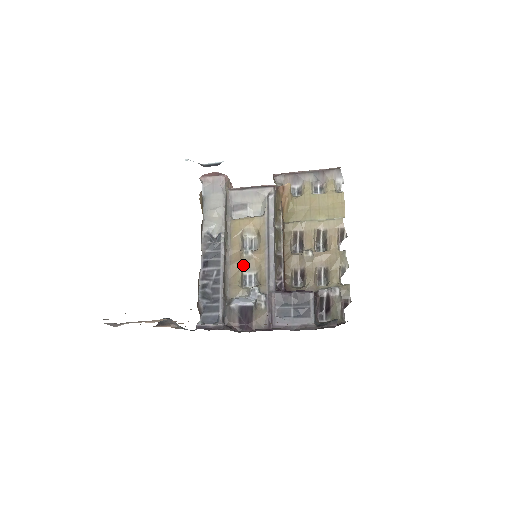
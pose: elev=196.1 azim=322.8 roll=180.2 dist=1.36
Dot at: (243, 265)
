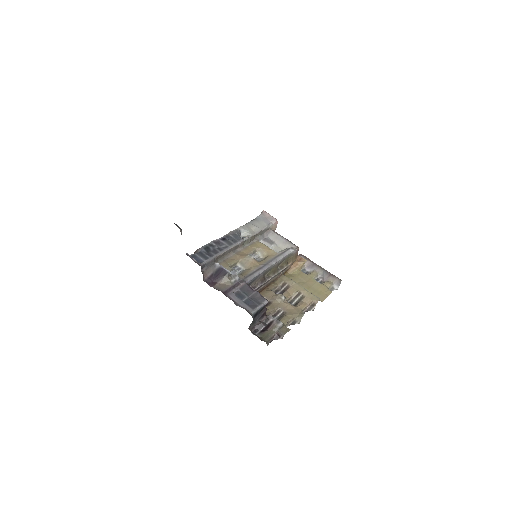
Dot at: (242, 260)
